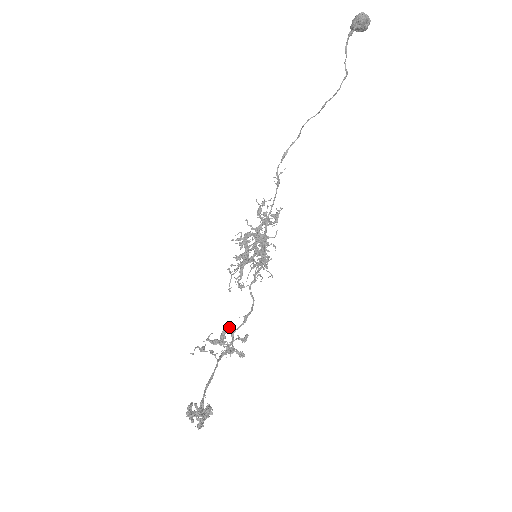
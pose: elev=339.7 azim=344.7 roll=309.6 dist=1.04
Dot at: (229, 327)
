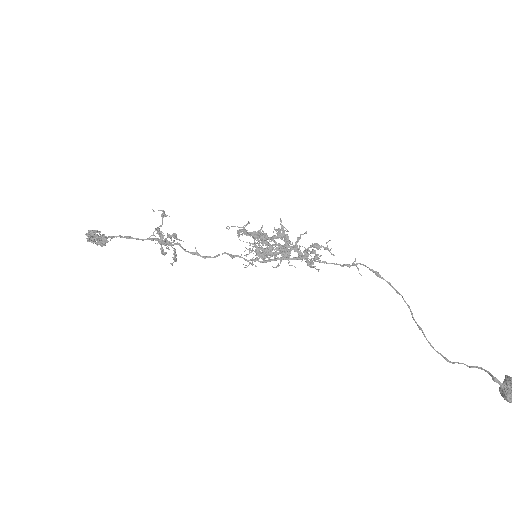
Dot at: (183, 241)
